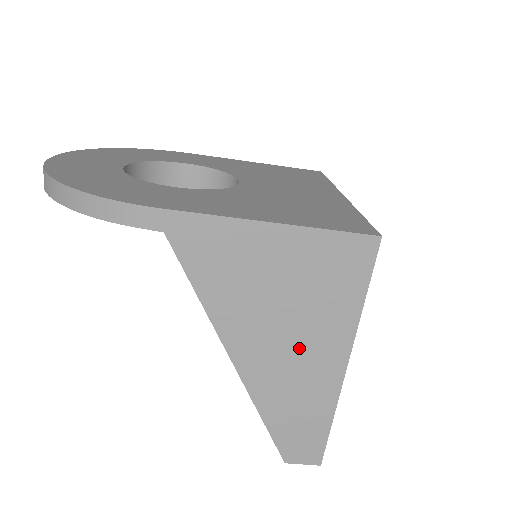
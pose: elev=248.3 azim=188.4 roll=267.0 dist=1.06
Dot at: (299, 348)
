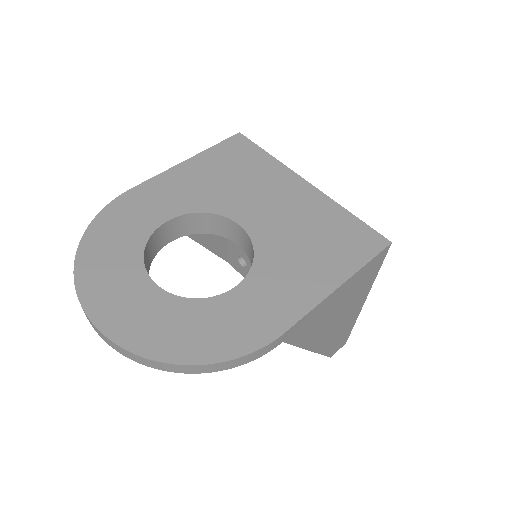
Dot at: (344, 317)
